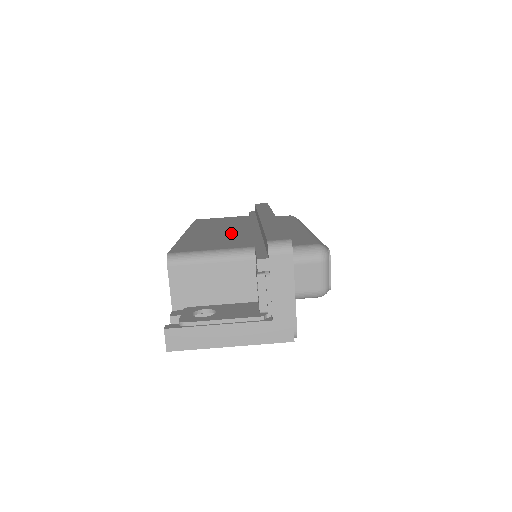
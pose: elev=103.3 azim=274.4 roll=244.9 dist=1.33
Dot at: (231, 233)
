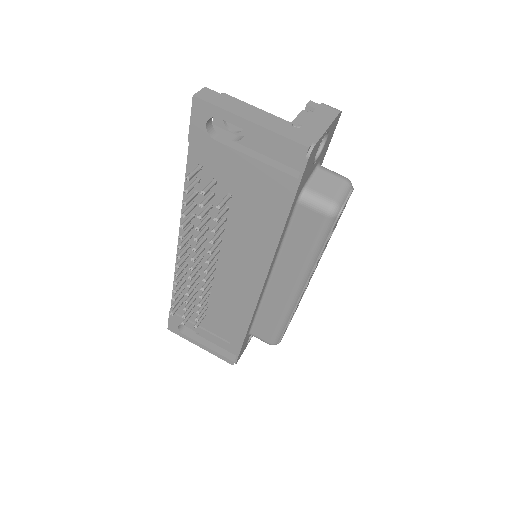
Dot at: occluded
